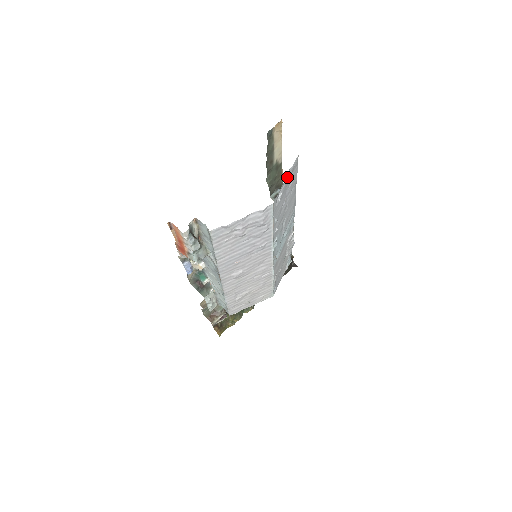
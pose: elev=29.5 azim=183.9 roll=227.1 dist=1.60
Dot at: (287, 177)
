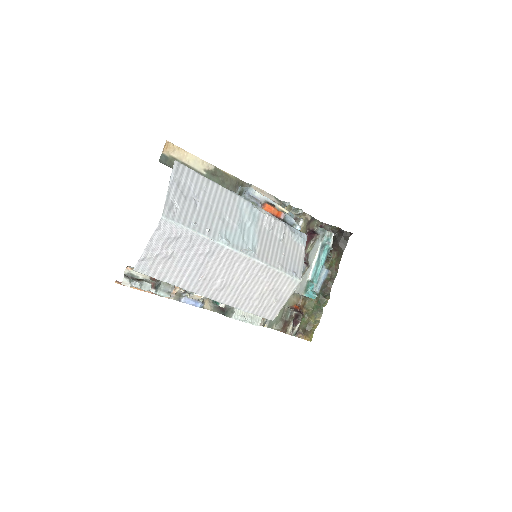
Dot at: (172, 185)
